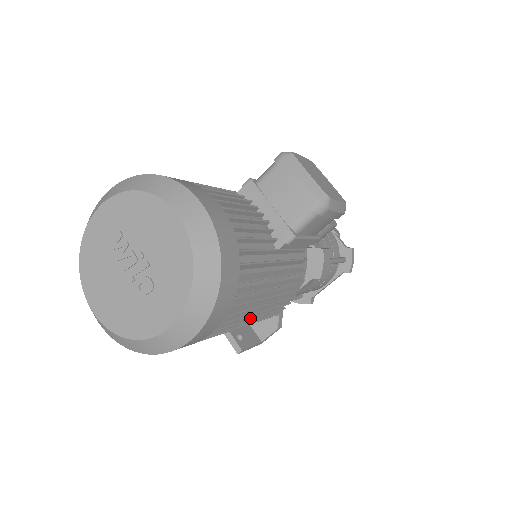
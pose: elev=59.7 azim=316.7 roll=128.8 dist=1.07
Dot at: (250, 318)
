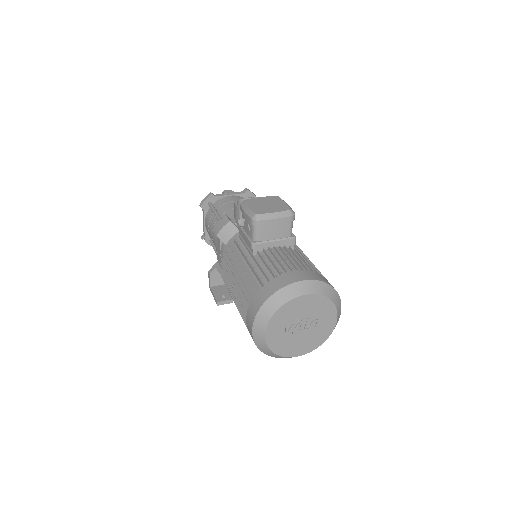
Dot at: occluded
